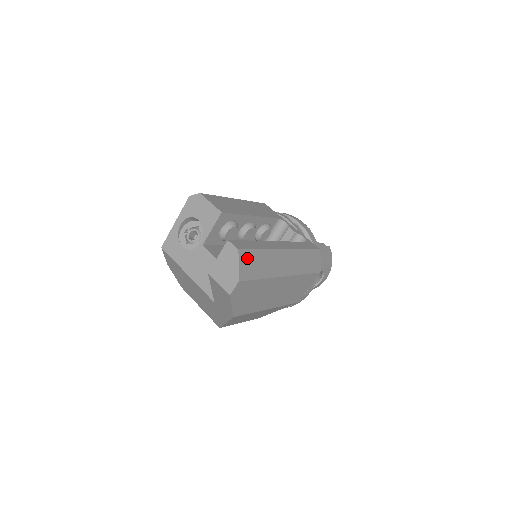
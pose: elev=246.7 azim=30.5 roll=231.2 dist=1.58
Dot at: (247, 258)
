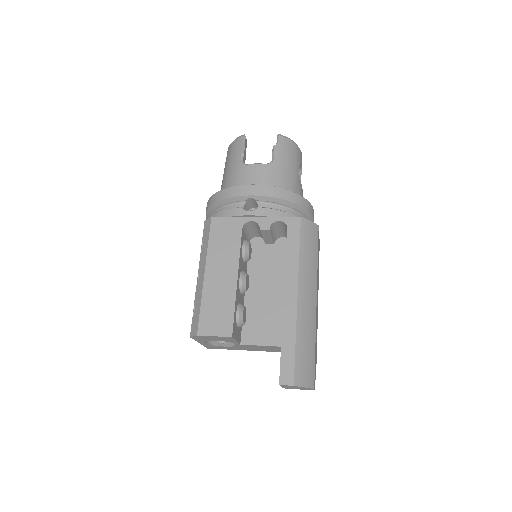
Dot at: (301, 372)
